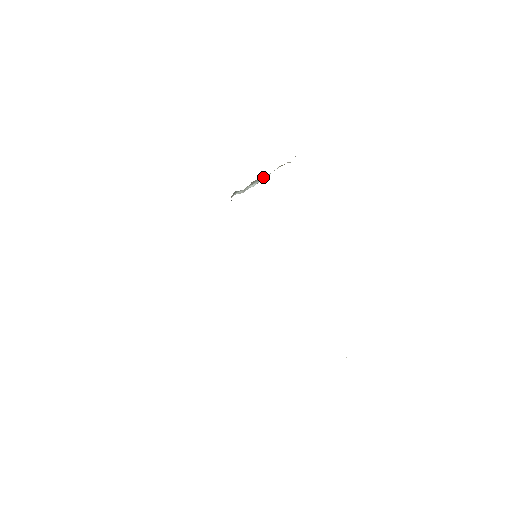
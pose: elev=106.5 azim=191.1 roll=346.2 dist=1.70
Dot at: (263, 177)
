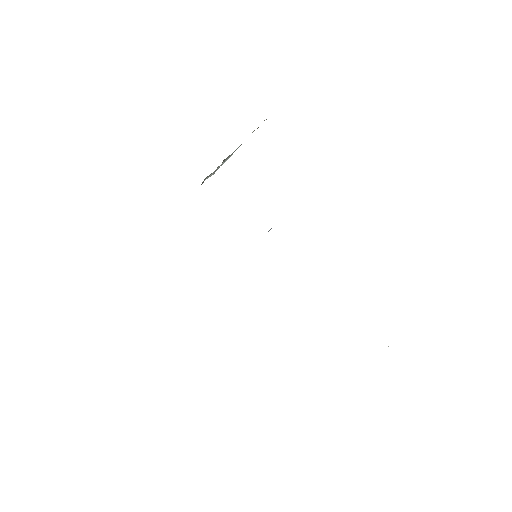
Dot at: (236, 149)
